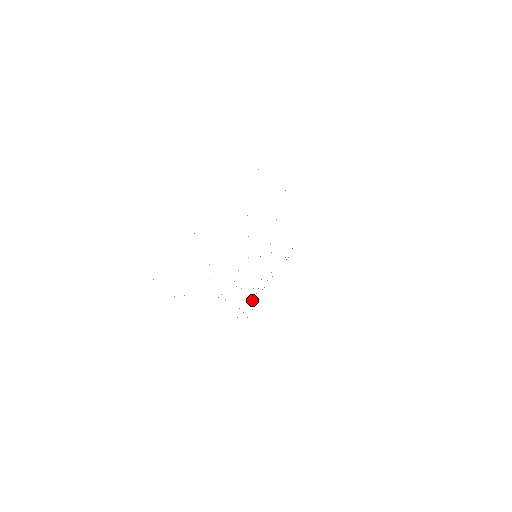
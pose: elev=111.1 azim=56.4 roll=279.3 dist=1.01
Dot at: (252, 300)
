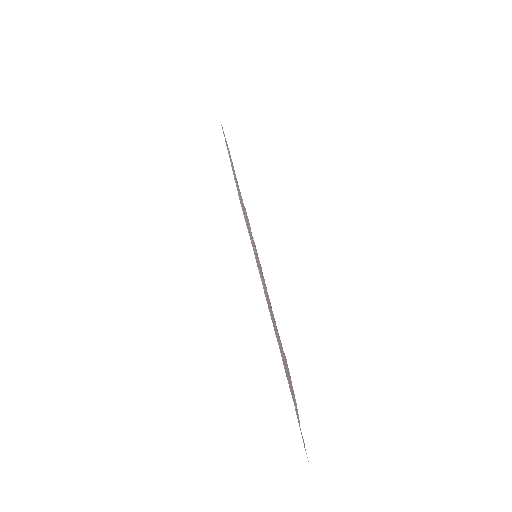
Dot at: occluded
